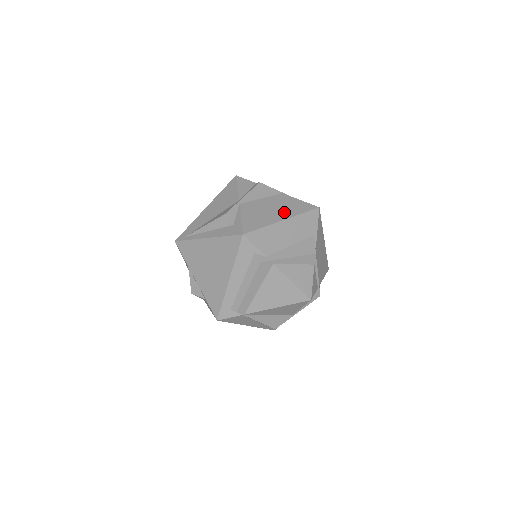
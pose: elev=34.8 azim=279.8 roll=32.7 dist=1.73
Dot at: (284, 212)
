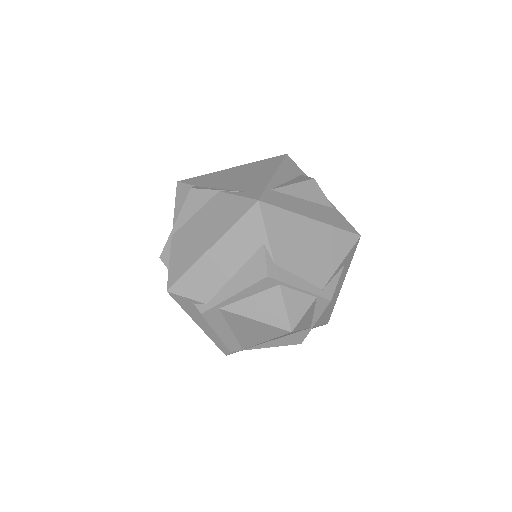
Dot at: (214, 231)
